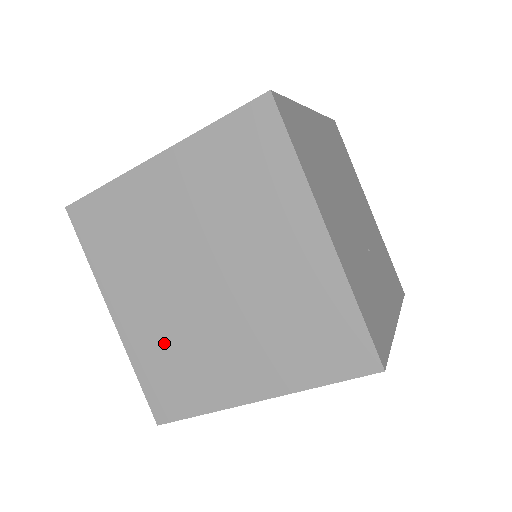
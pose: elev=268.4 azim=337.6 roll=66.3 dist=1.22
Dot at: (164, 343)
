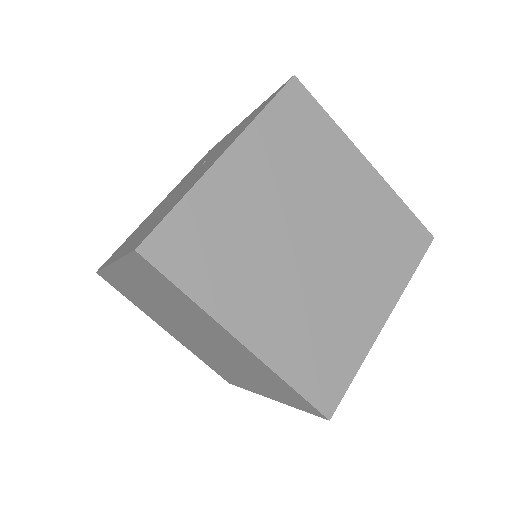
Dot at: (235, 223)
